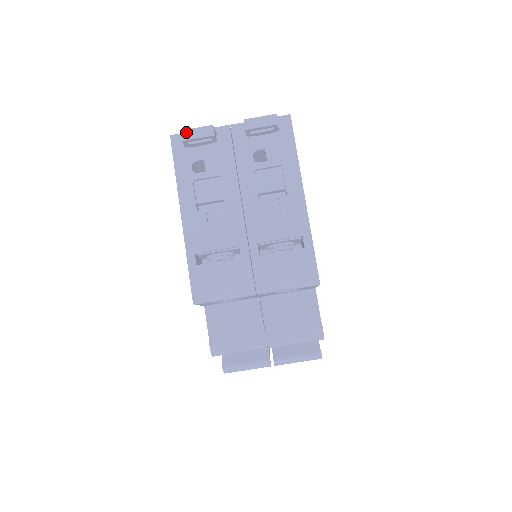
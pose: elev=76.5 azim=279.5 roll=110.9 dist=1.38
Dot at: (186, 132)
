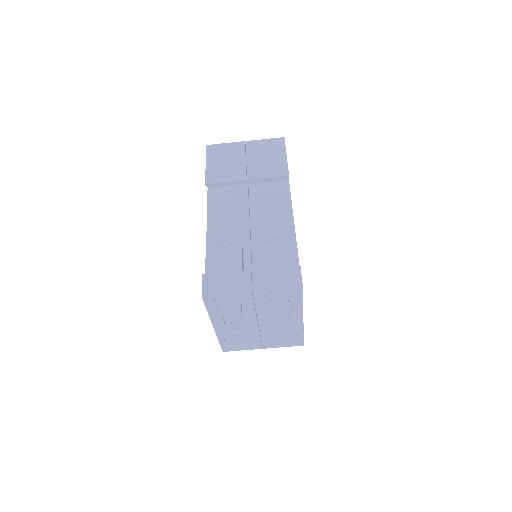
Dot at: (219, 313)
